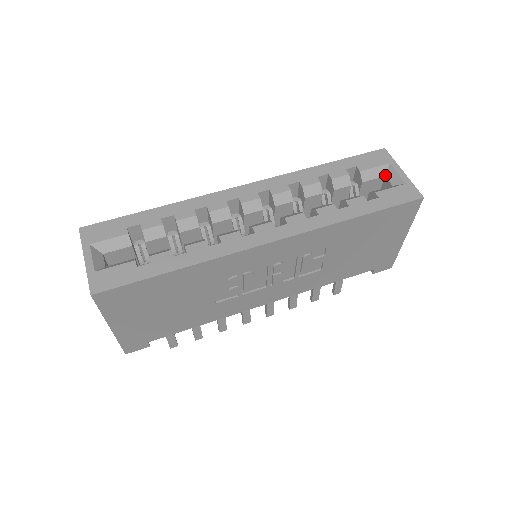
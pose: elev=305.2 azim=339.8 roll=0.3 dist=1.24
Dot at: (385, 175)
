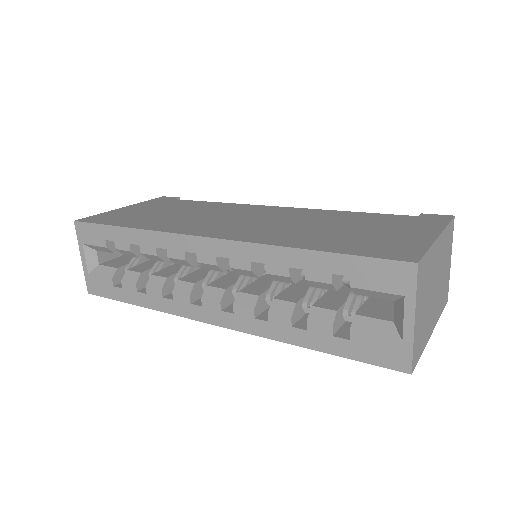
Dot at: (394, 300)
